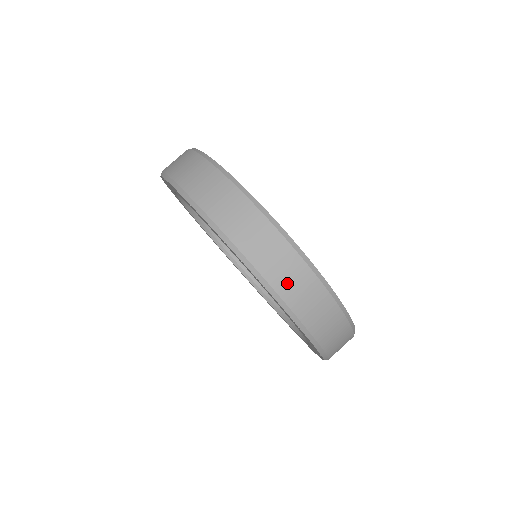
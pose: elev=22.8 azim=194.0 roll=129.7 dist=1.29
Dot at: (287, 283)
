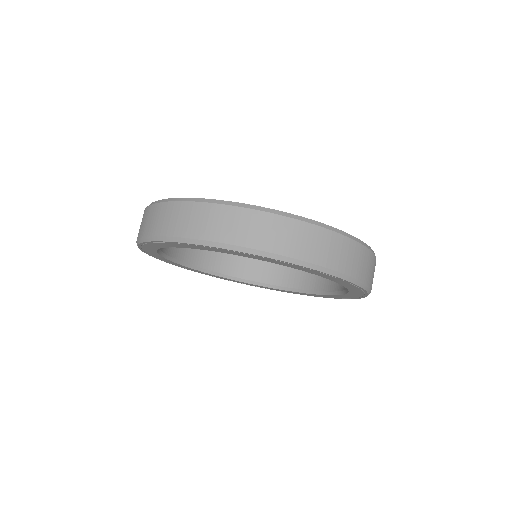
Dot at: (346, 262)
